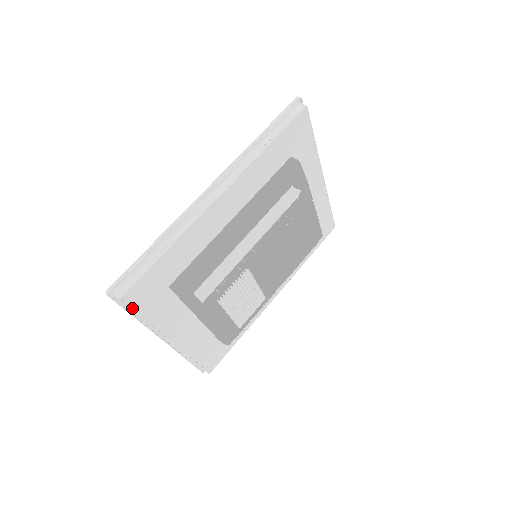
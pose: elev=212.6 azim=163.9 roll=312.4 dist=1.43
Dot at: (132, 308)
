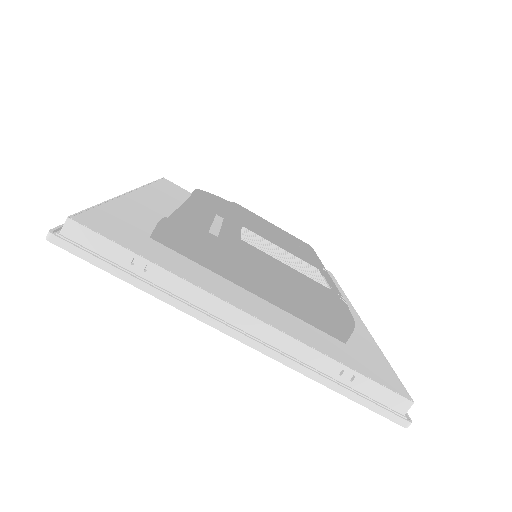
Dot at: (104, 237)
